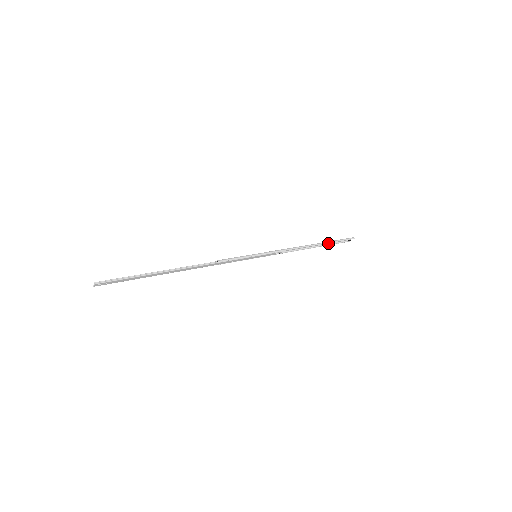
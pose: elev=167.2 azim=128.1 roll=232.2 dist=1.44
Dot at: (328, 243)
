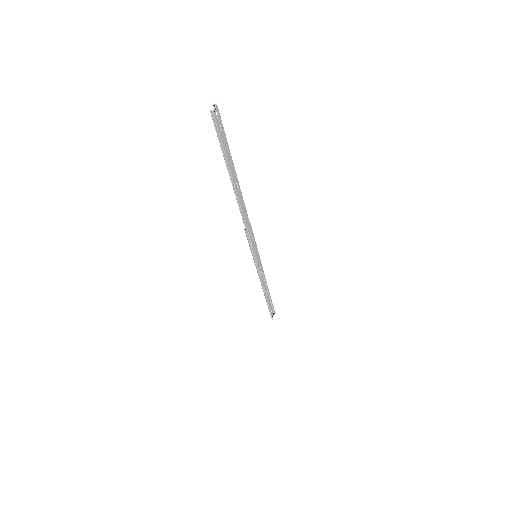
Dot at: (268, 305)
